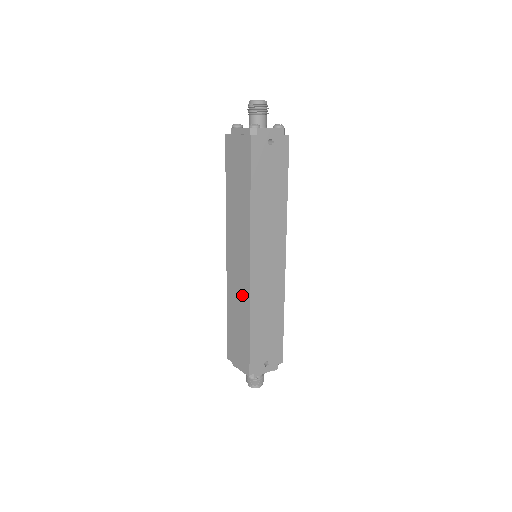
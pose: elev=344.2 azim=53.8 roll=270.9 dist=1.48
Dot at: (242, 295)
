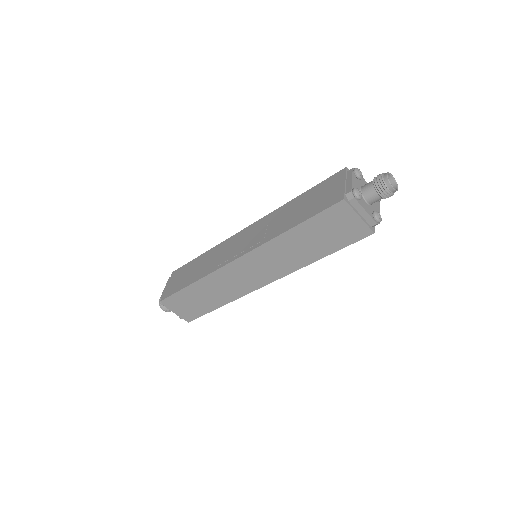
Dot at: (232, 290)
